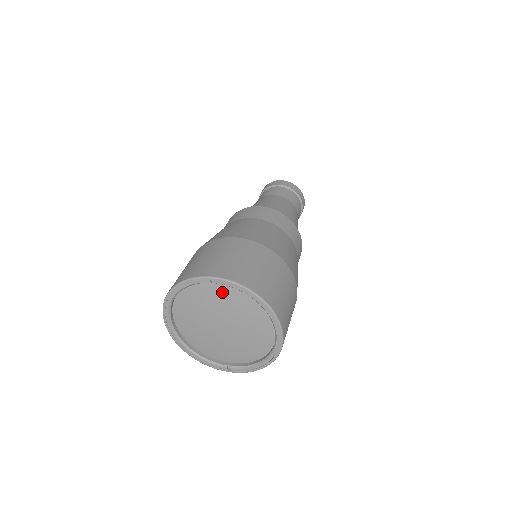
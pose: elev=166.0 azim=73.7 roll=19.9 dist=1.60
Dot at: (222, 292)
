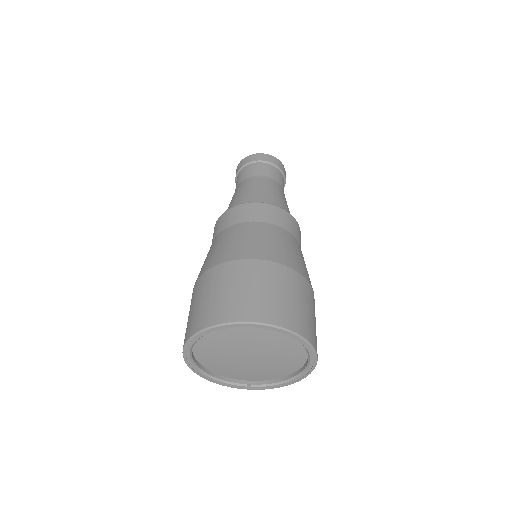
Dot at: (257, 331)
